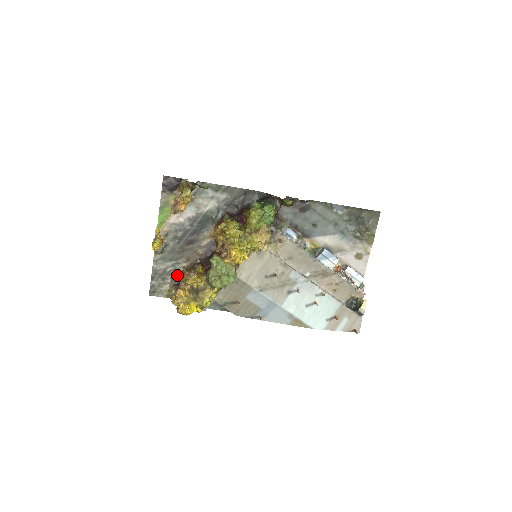
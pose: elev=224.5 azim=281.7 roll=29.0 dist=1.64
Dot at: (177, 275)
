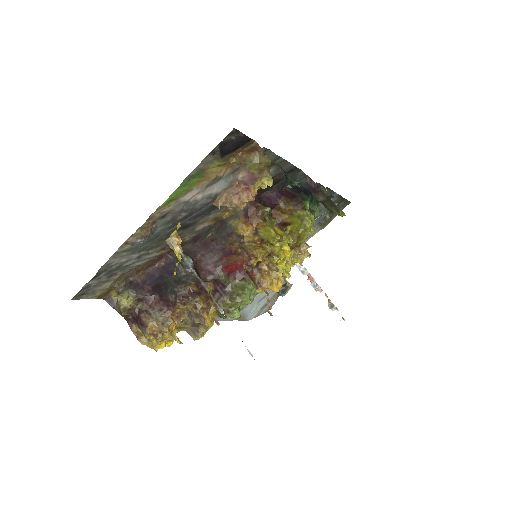
Dot at: (134, 268)
